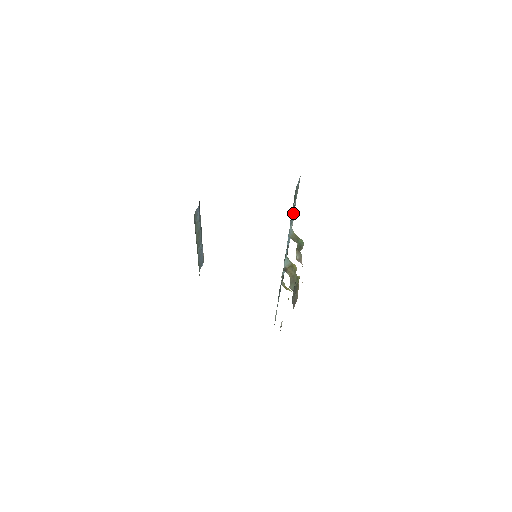
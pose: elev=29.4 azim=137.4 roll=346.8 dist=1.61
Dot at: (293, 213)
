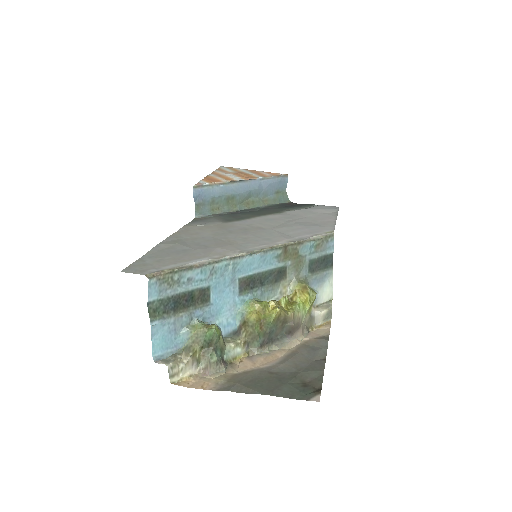
Dot at: (207, 273)
